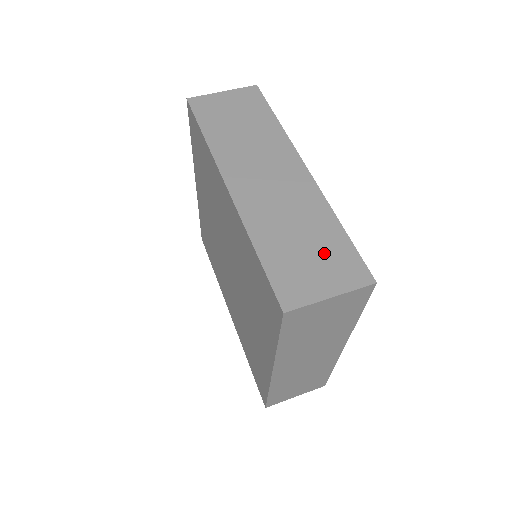
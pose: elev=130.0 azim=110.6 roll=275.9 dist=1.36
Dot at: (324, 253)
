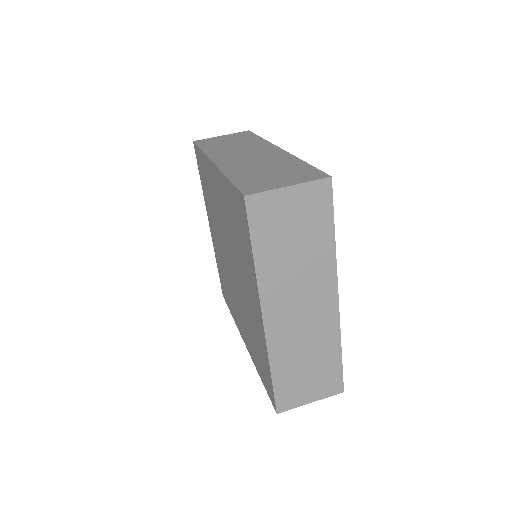
Dot at: (287, 172)
